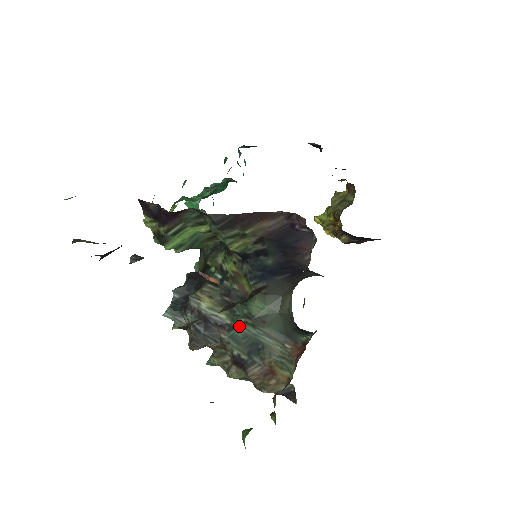
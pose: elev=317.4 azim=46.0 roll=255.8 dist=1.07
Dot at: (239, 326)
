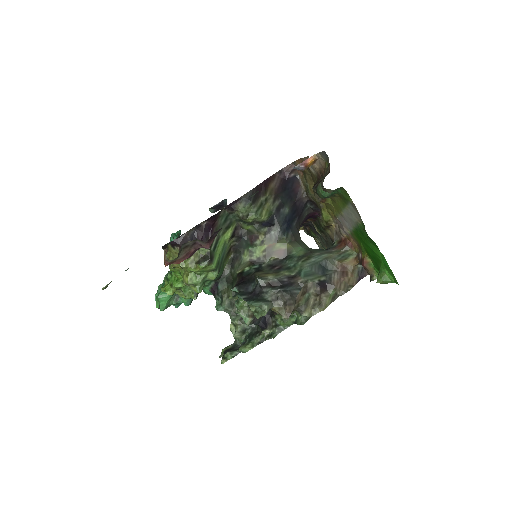
Dot at: (302, 267)
